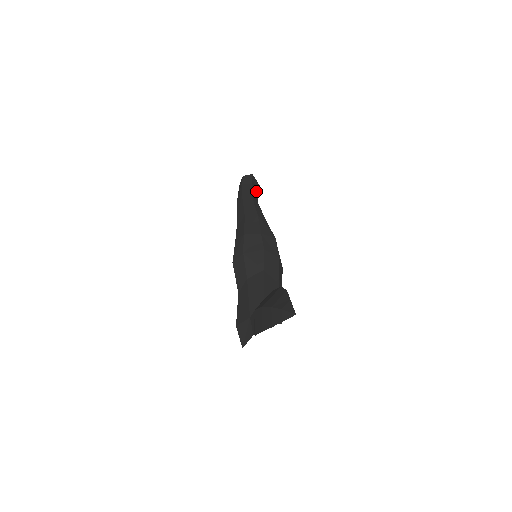
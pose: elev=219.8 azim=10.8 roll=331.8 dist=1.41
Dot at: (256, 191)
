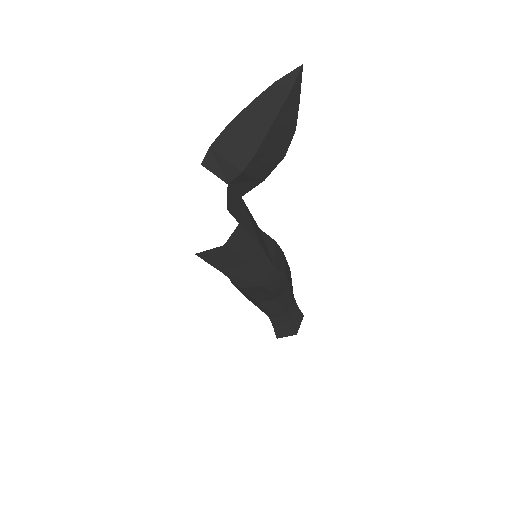
Dot at: (293, 320)
